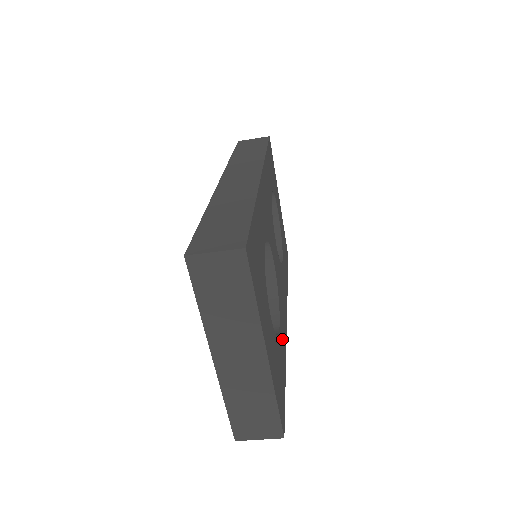
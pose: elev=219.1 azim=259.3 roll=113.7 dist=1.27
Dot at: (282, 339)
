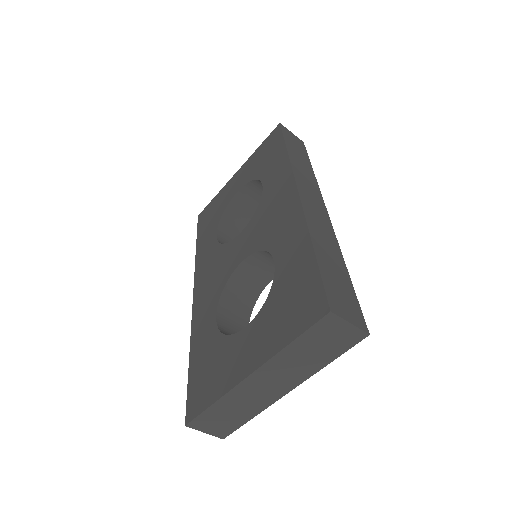
Dot at: occluded
